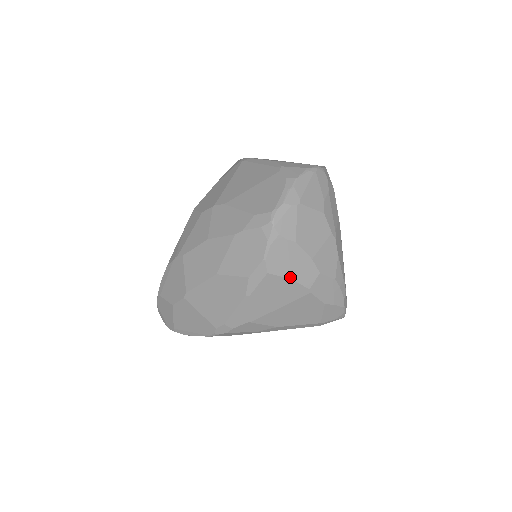
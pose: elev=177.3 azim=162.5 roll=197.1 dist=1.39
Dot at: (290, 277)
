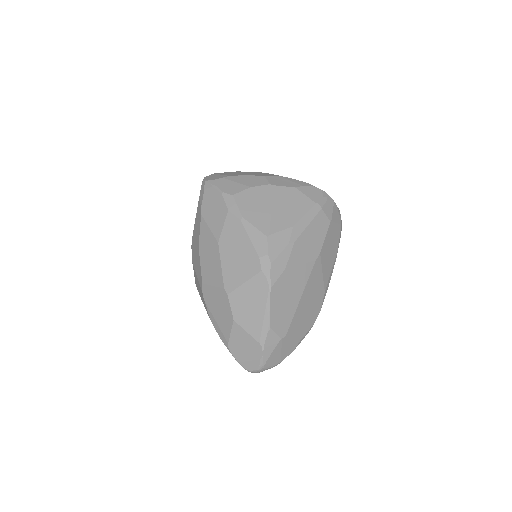
Dot at: (249, 187)
